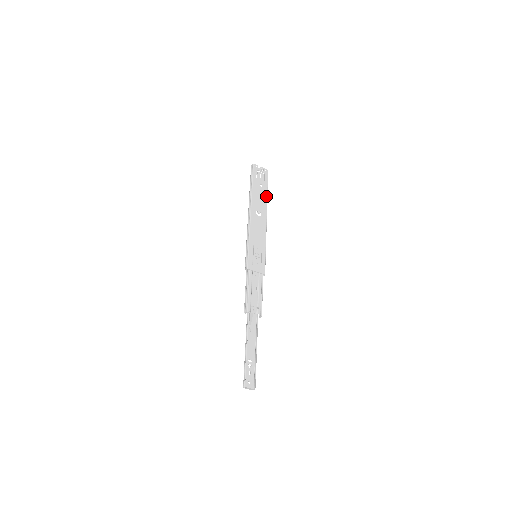
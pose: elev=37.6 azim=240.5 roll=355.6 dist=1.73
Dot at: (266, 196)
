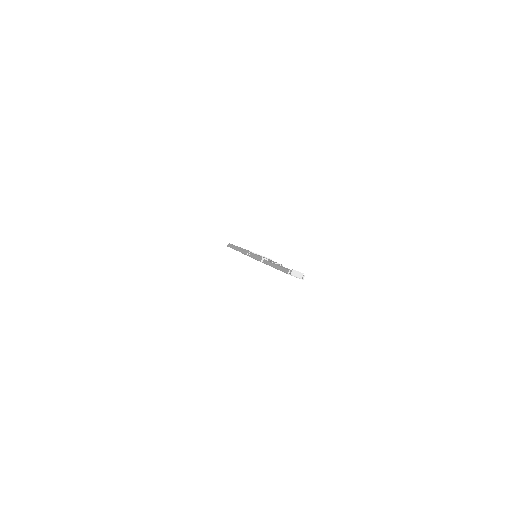
Dot at: occluded
